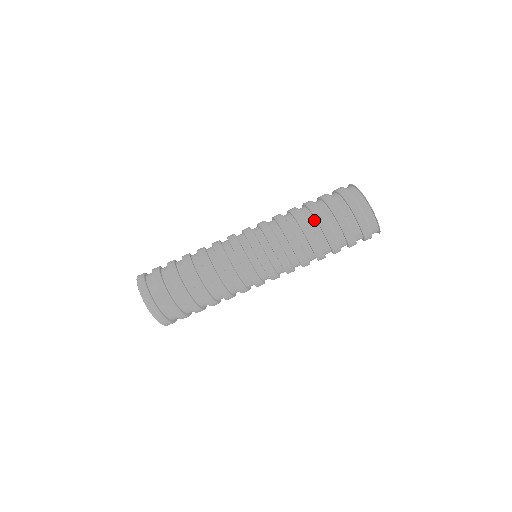
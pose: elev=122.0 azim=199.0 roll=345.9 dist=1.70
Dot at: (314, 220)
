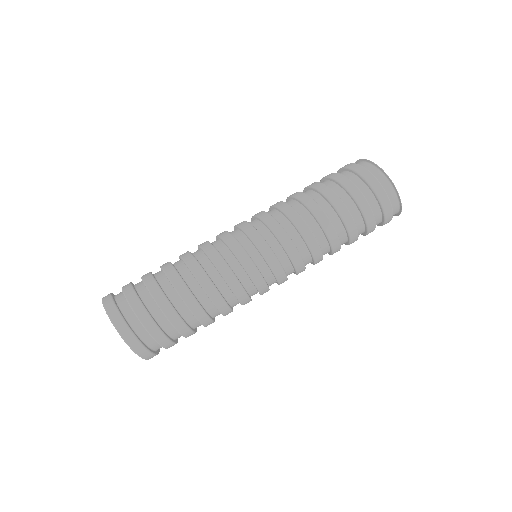
Dot at: (335, 215)
